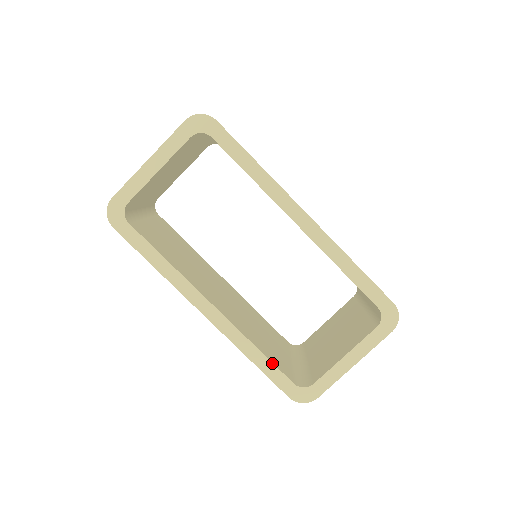
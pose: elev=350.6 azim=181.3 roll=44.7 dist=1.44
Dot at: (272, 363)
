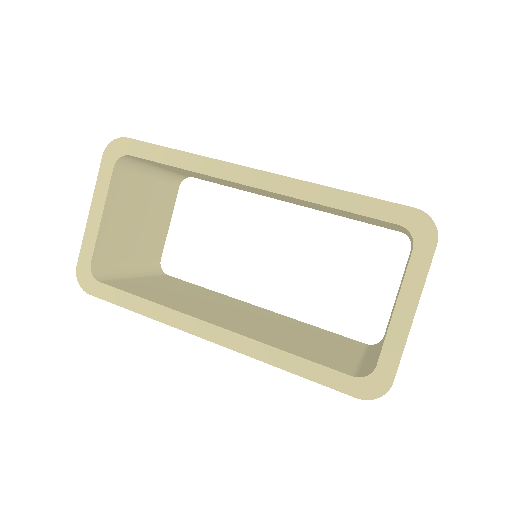
Dot at: (311, 362)
